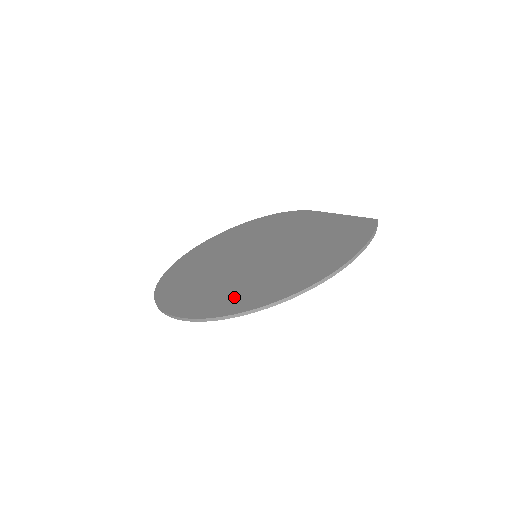
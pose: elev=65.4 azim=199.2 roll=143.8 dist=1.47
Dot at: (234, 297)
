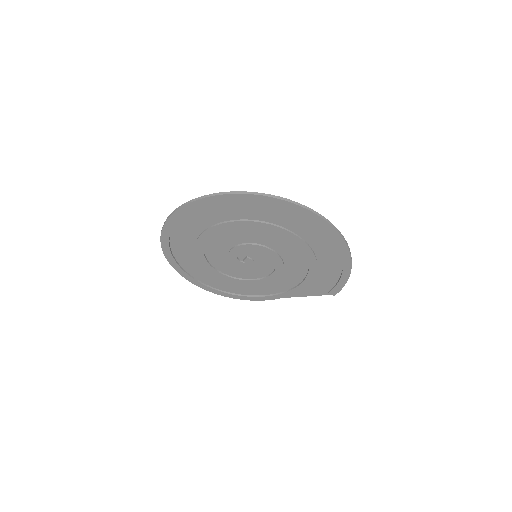
Dot at: (286, 218)
